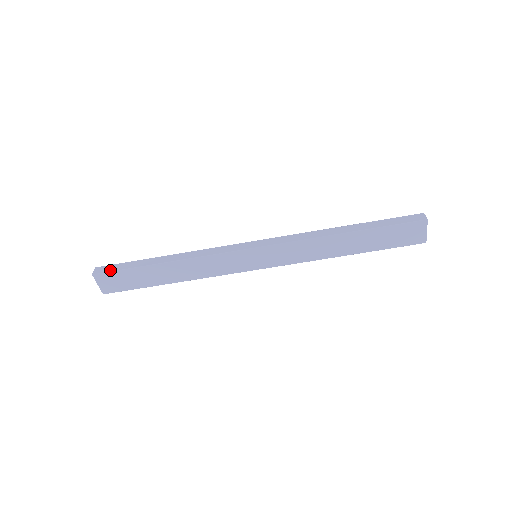
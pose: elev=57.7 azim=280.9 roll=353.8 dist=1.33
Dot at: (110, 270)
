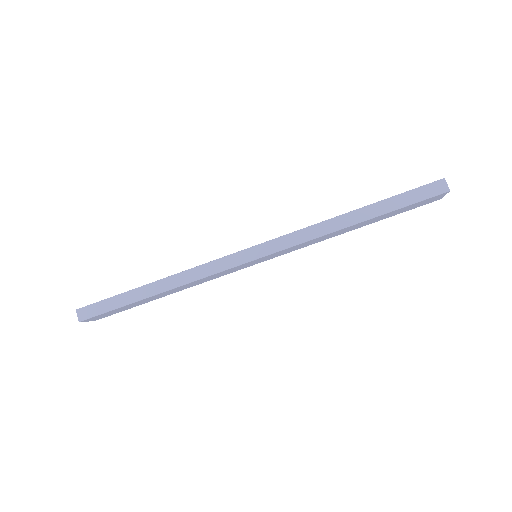
Dot at: (97, 313)
